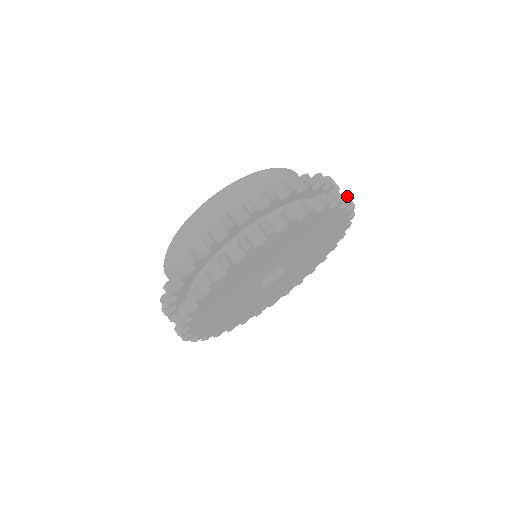
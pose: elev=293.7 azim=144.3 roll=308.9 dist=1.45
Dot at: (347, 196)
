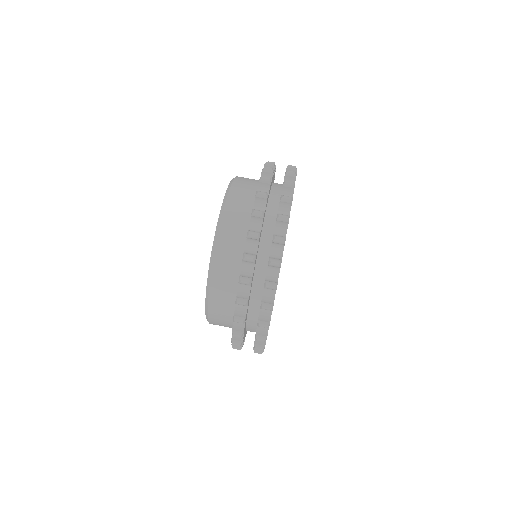
Dot at: (288, 183)
